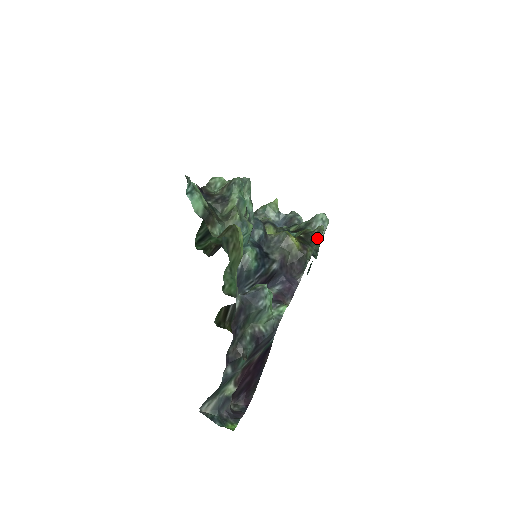
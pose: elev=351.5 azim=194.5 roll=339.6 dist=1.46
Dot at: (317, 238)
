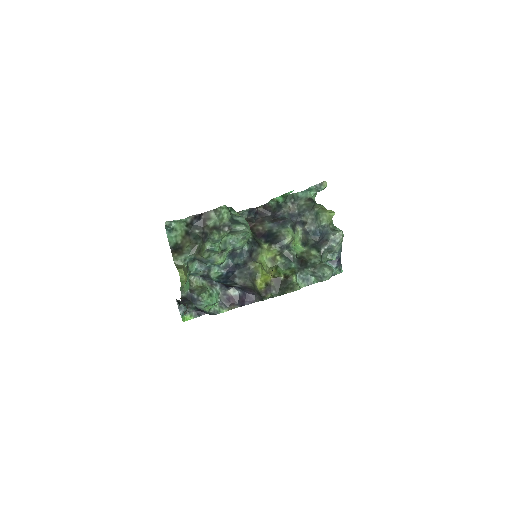
Dot at: (286, 292)
